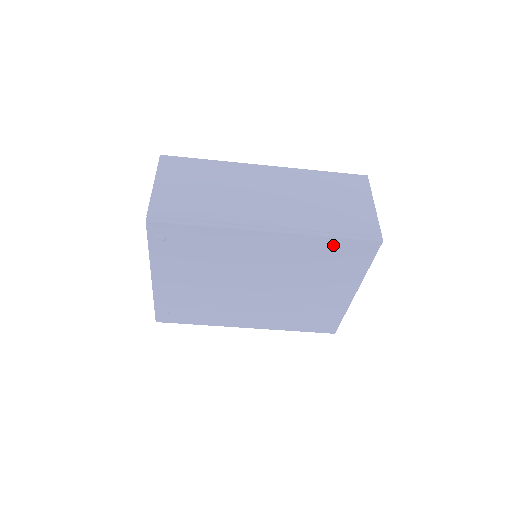
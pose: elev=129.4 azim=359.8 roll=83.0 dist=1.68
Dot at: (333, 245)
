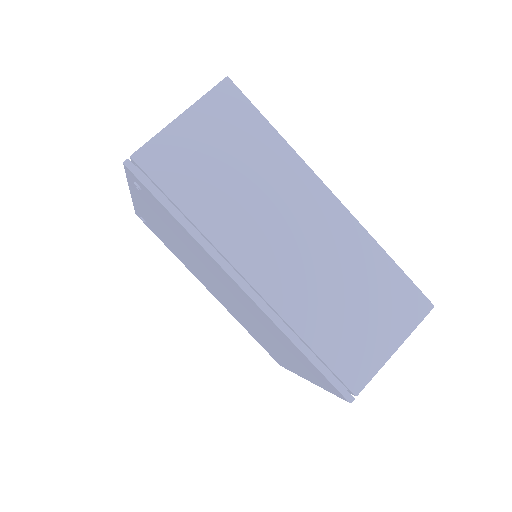
Dot at: (301, 354)
